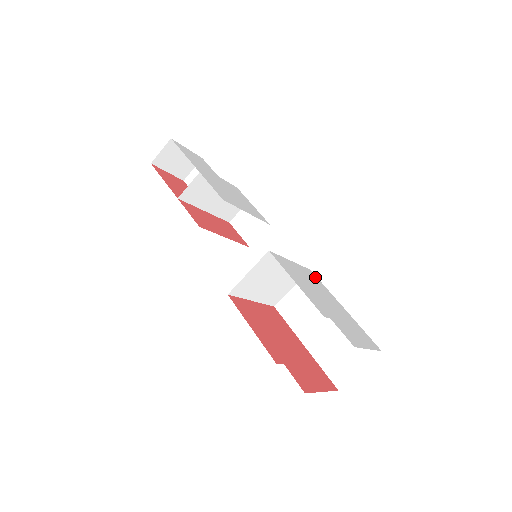
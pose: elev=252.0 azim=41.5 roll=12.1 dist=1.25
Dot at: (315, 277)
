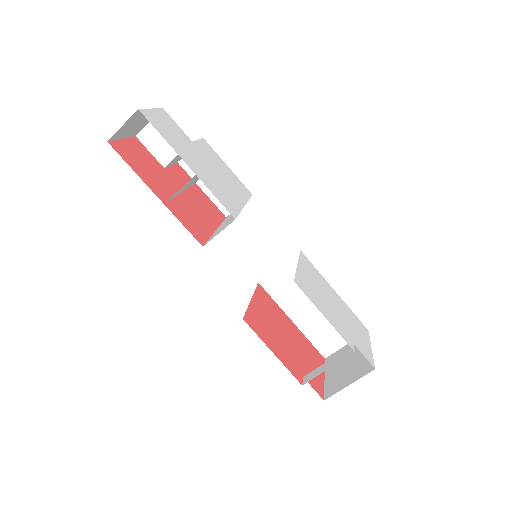
Dot at: (308, 262)
